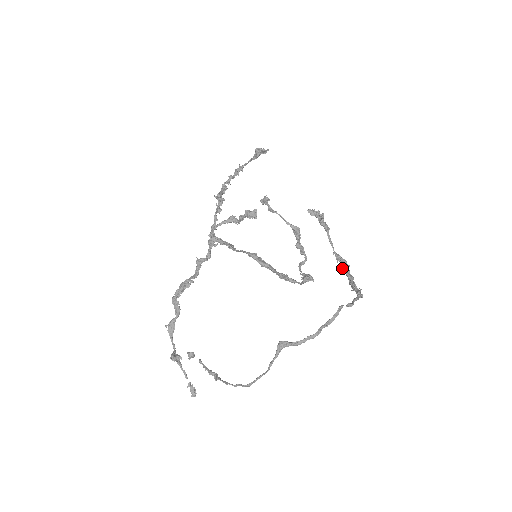
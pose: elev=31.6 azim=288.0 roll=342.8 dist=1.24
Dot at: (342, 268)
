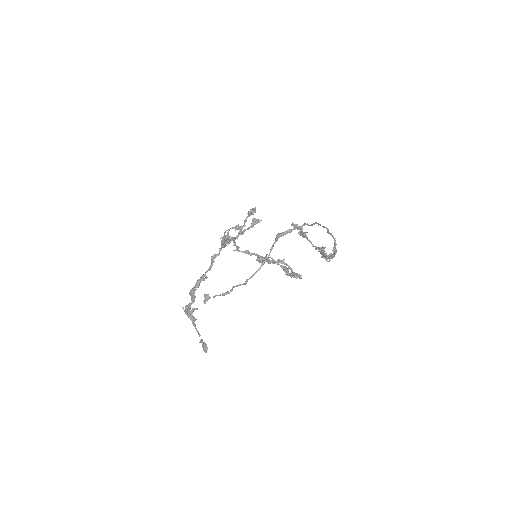
Dot at: (320, 251)
